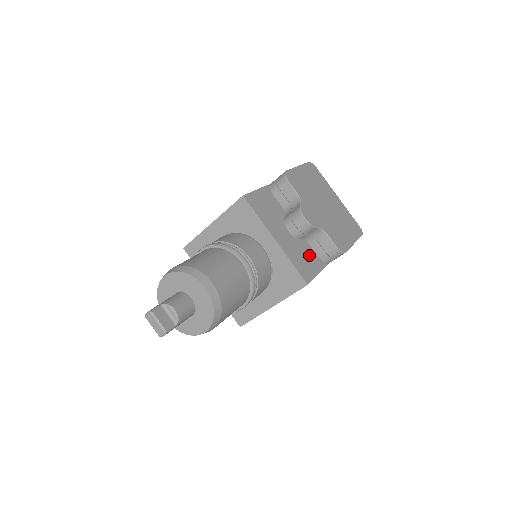
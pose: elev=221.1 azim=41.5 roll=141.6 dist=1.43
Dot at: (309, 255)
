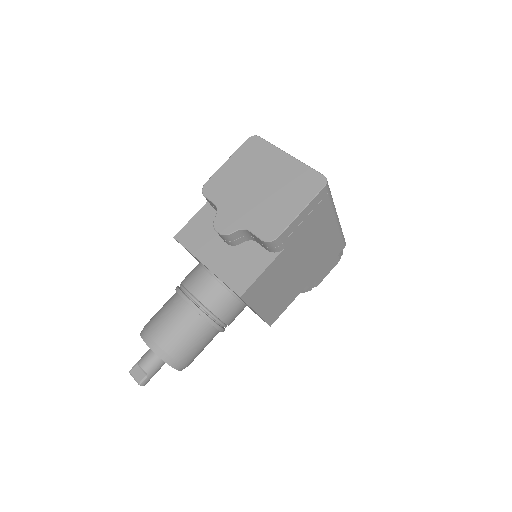
Dot at: (251, 256)
